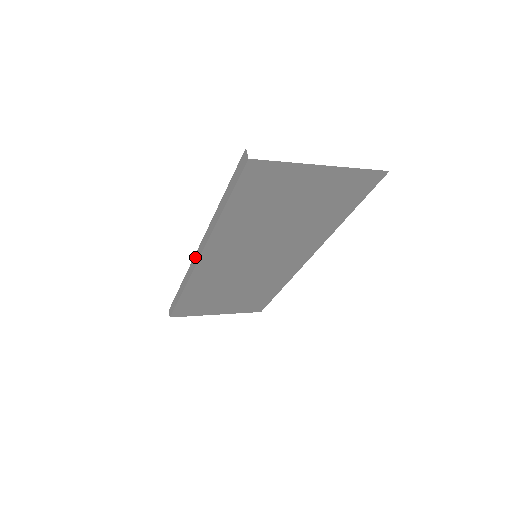
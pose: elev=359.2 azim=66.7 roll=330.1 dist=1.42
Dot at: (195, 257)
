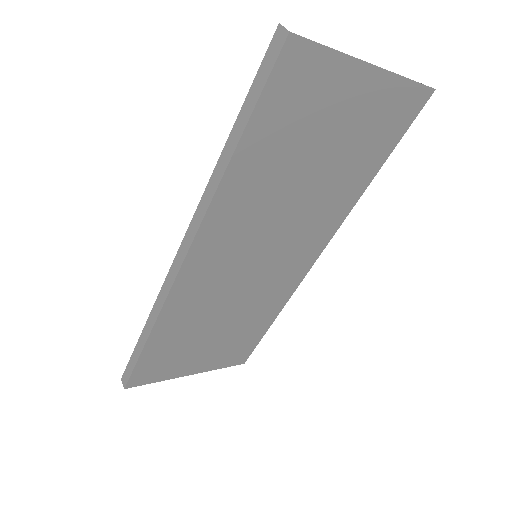
Dot at: (175, 262)
